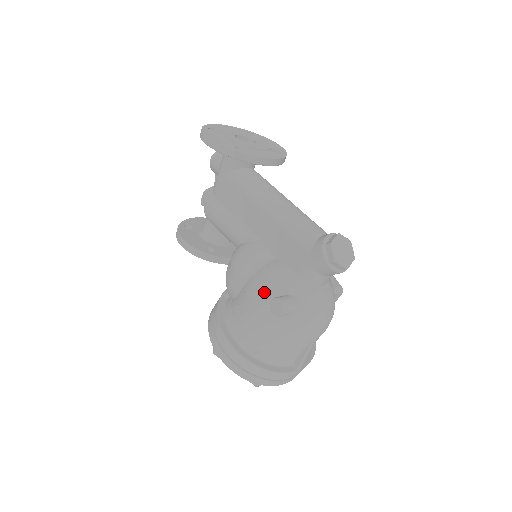
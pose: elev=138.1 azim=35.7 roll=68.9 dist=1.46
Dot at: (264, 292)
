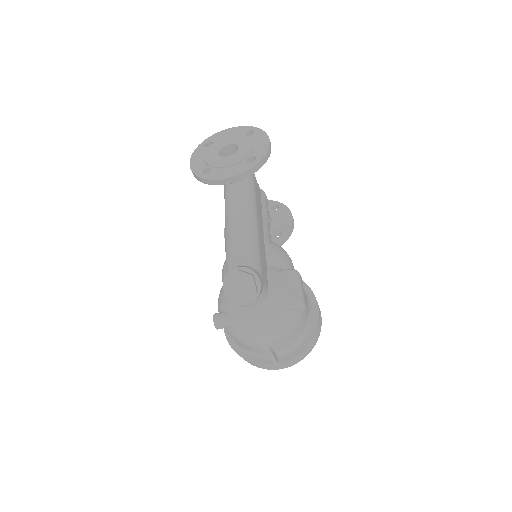
Dot at: (218, 304)
